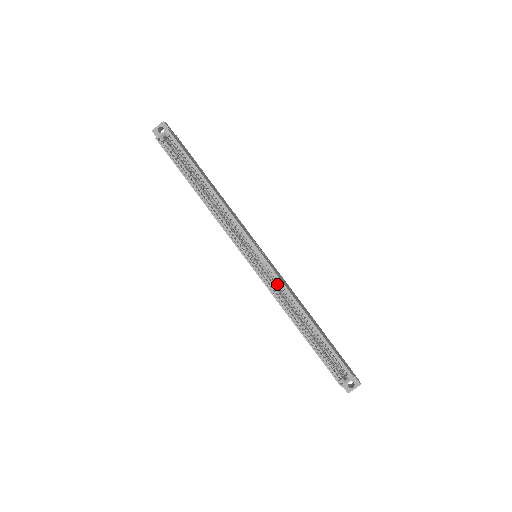
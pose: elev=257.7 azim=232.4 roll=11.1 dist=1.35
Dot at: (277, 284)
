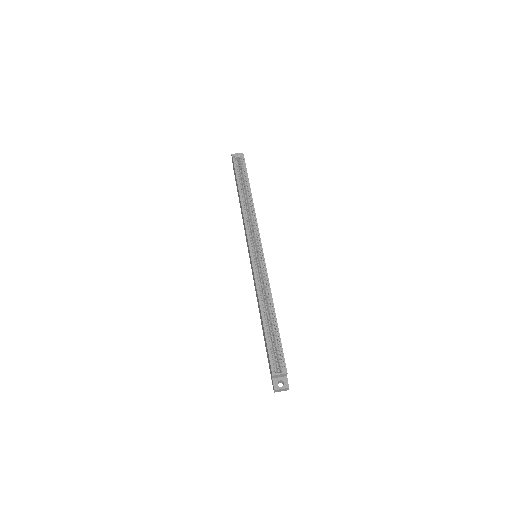
Dot at: (262, 275)
